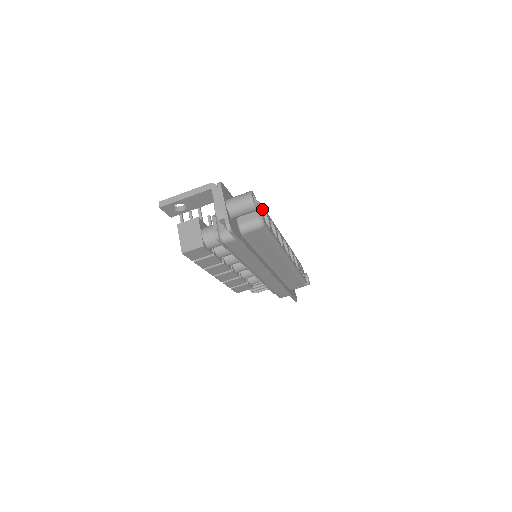
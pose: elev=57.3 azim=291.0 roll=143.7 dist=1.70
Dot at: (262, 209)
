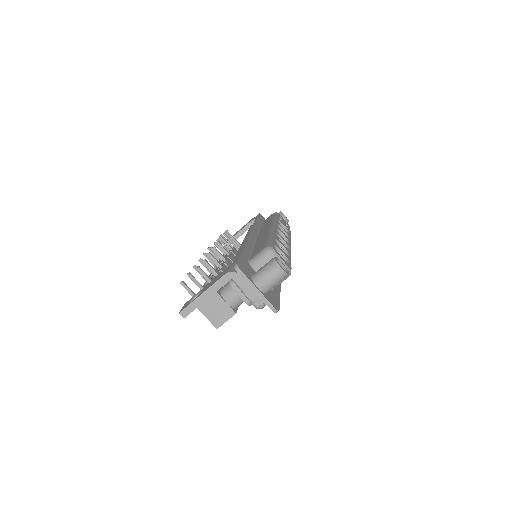
Dot at: occluded
